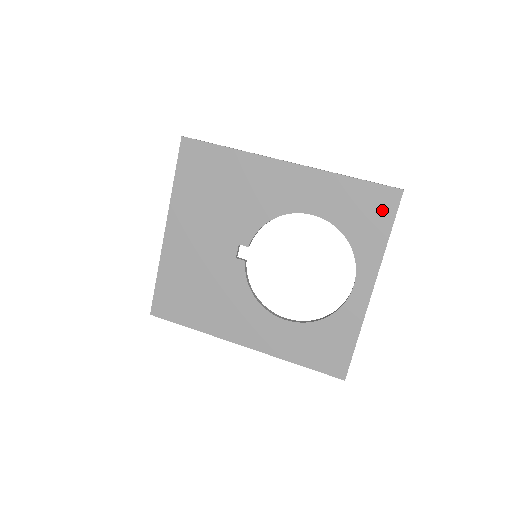
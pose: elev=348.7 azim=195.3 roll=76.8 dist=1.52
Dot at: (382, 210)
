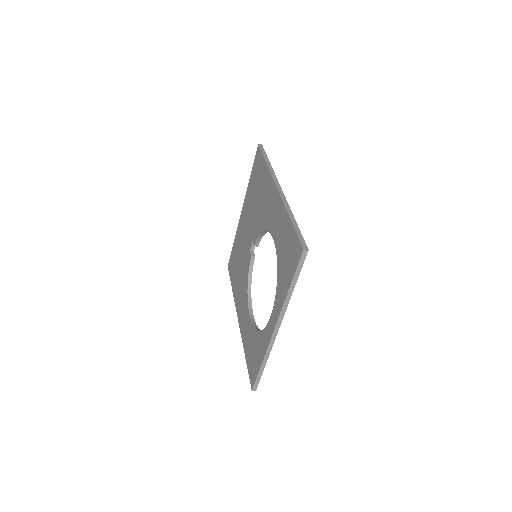
Dot at: (293, 260)
